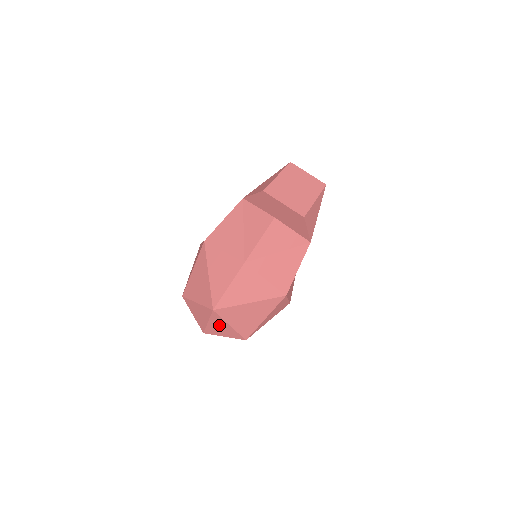
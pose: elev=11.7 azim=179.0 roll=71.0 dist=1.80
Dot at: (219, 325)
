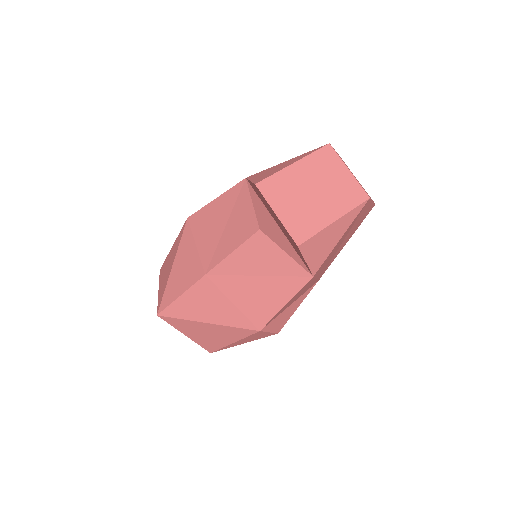
Dot at: occluded
